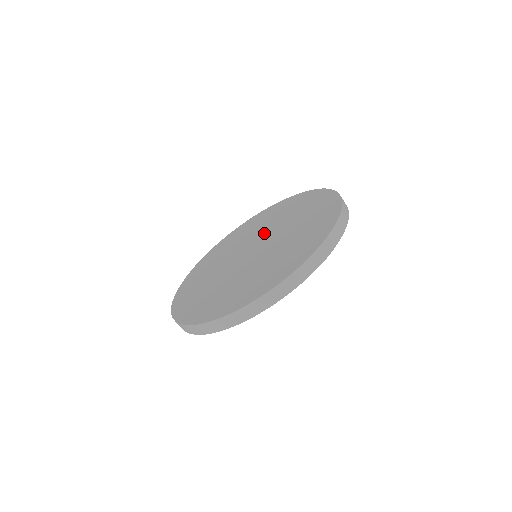
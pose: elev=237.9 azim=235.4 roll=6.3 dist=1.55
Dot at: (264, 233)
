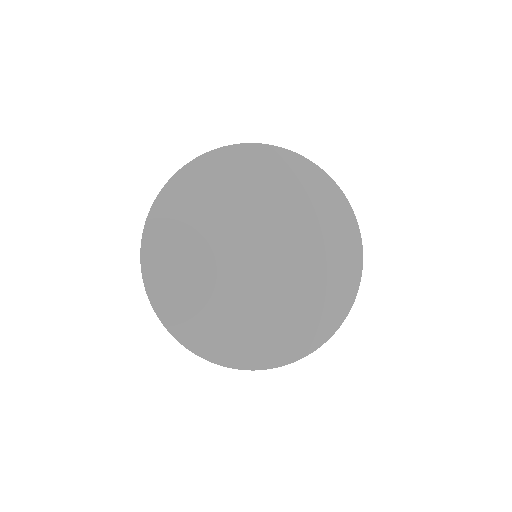
Dot at: (276, 229)
